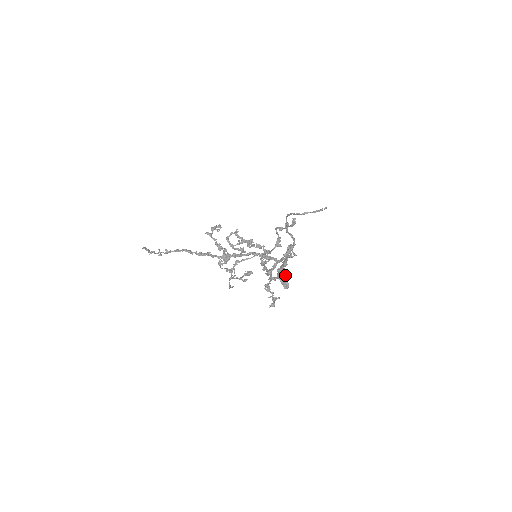
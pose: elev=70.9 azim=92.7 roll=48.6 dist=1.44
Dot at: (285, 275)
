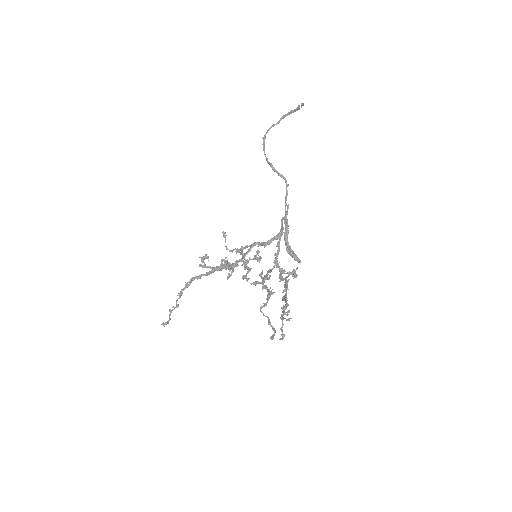
Dot at: (292, 255)
